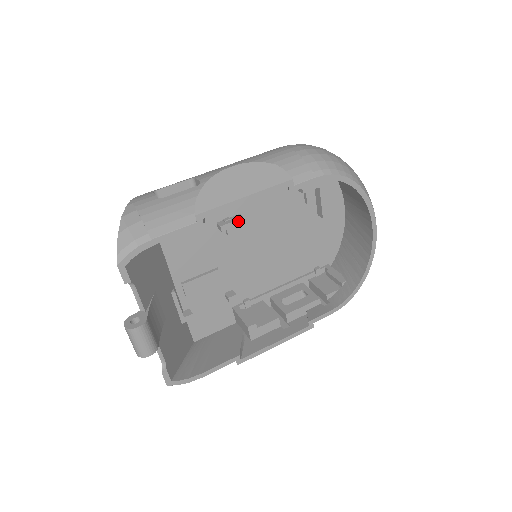
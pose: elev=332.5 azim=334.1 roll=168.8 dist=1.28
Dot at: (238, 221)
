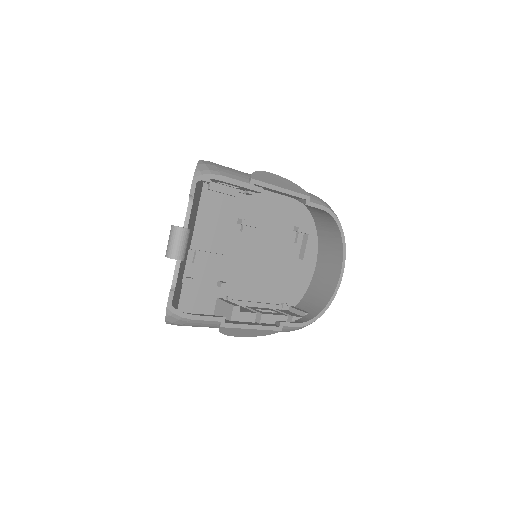
Dot at: (254, 223)
